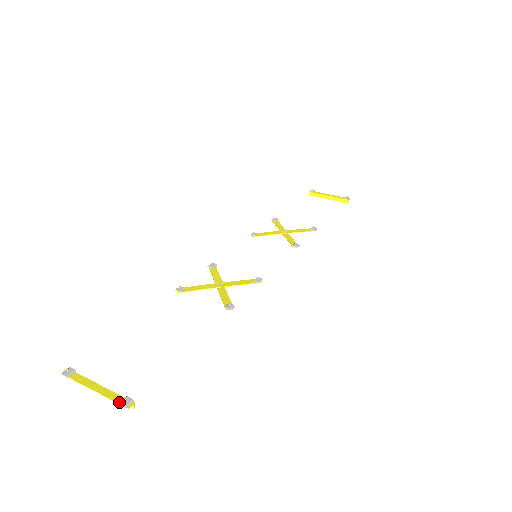
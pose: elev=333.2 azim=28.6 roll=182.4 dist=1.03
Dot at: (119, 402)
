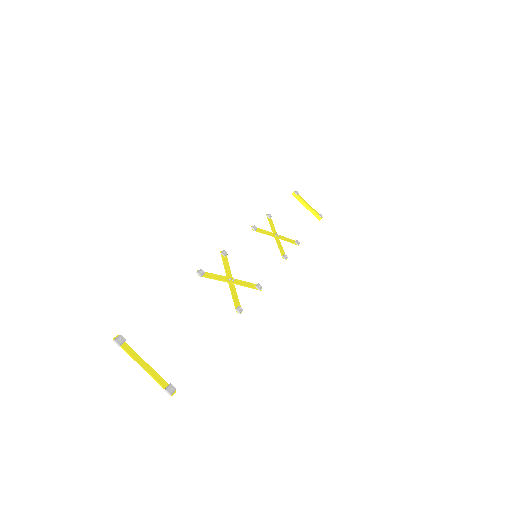
Dot at: (165, 388)
